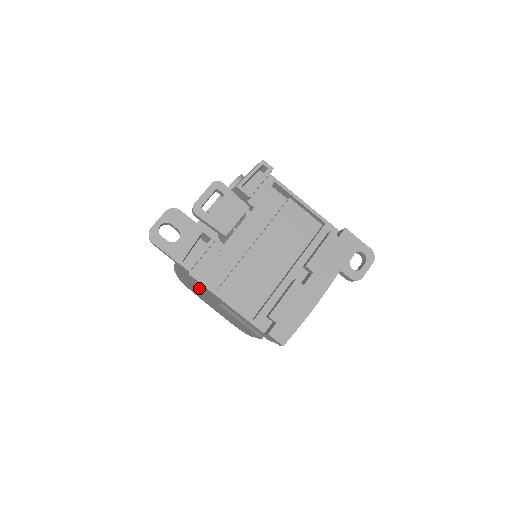
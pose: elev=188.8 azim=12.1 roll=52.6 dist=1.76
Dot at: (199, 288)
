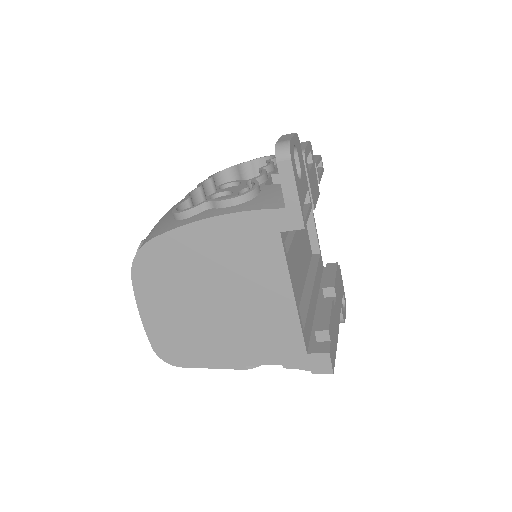
Dot at: (230, 263)
